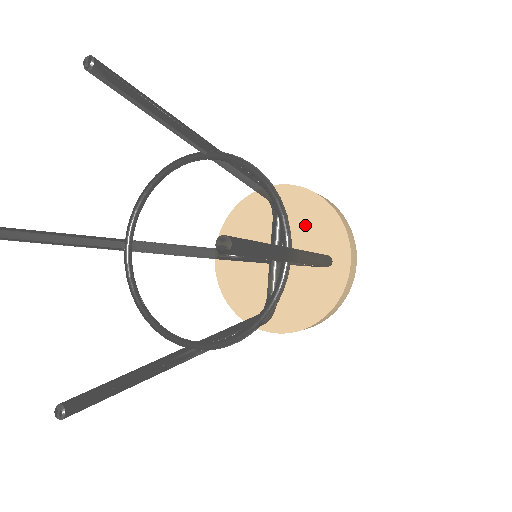
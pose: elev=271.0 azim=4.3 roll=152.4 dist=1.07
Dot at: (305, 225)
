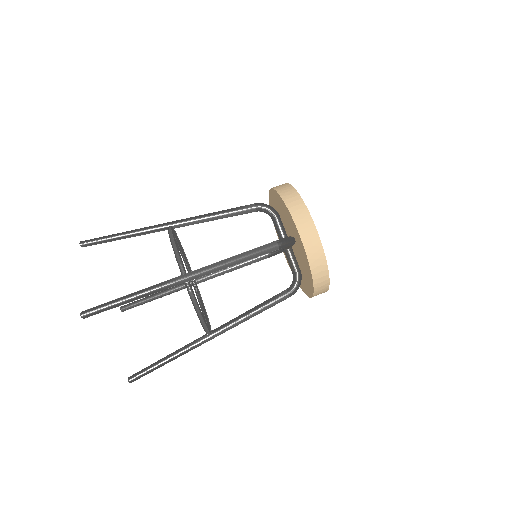
Dot at: (283, 215)
